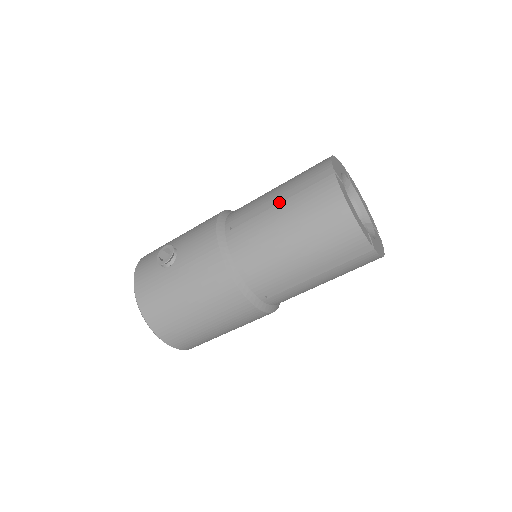
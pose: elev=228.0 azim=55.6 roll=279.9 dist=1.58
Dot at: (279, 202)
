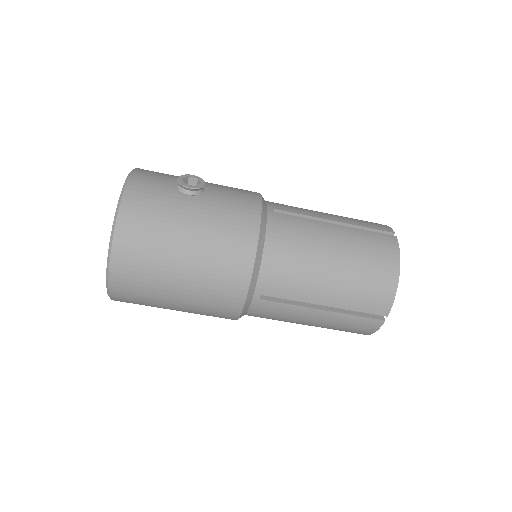
Dot at: occluded
